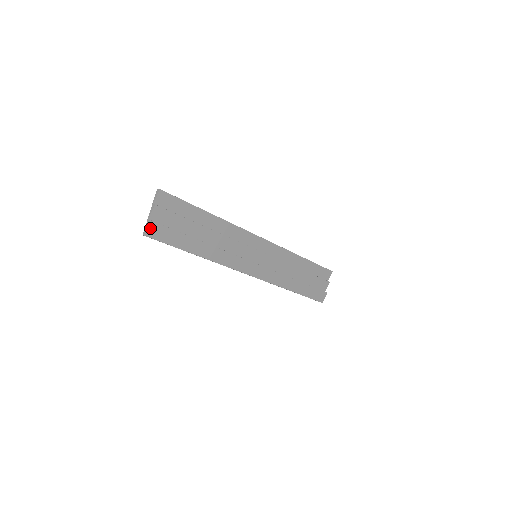
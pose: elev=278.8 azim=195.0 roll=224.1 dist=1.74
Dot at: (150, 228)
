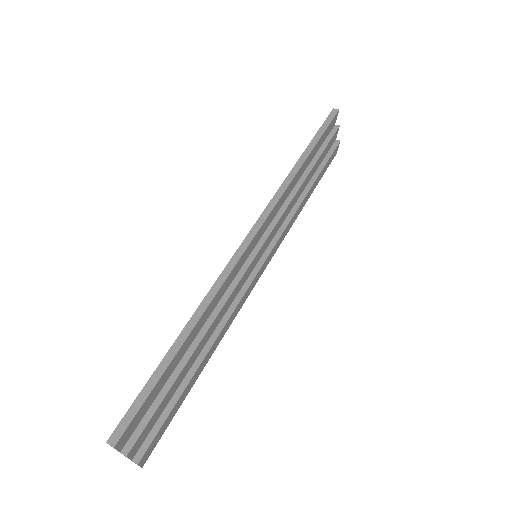
Dot at: (143, 460)
